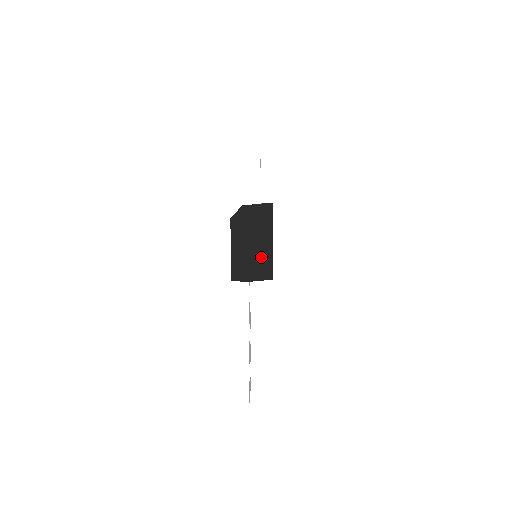
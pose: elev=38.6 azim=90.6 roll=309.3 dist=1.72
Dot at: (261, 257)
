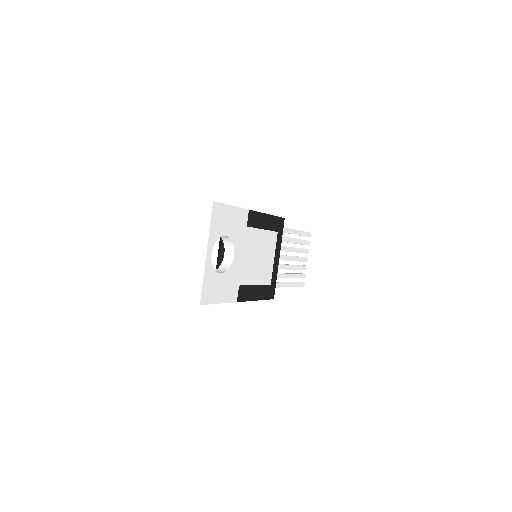
Dot at: occluded
